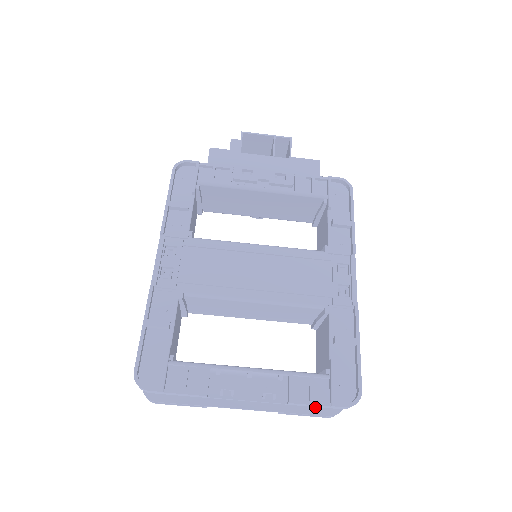
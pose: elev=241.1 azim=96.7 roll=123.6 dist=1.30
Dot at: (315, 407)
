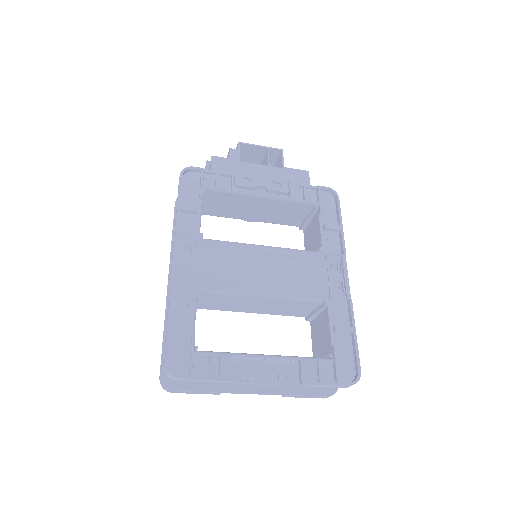
Dot at: (315, 389)
